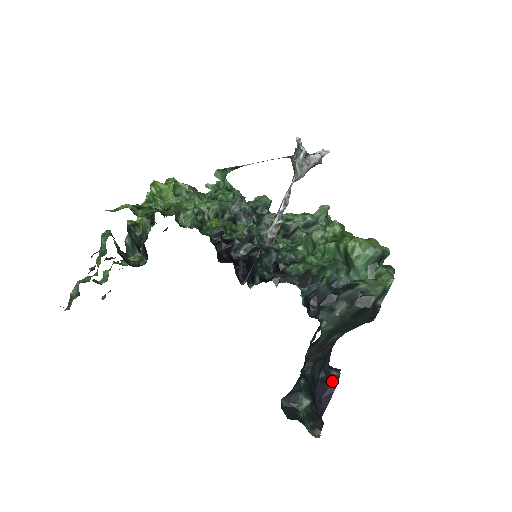
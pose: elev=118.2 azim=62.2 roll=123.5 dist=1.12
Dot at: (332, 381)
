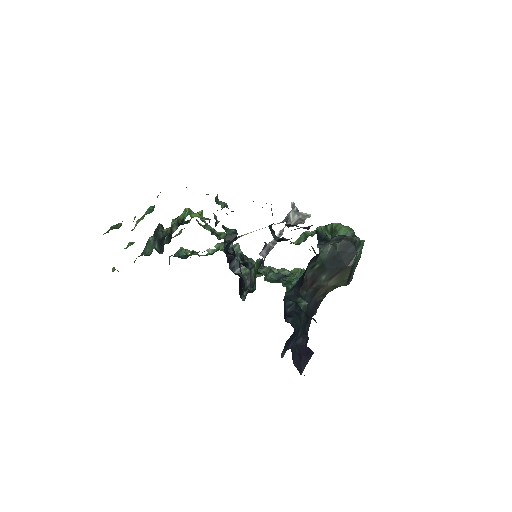
Dot at: occluded
